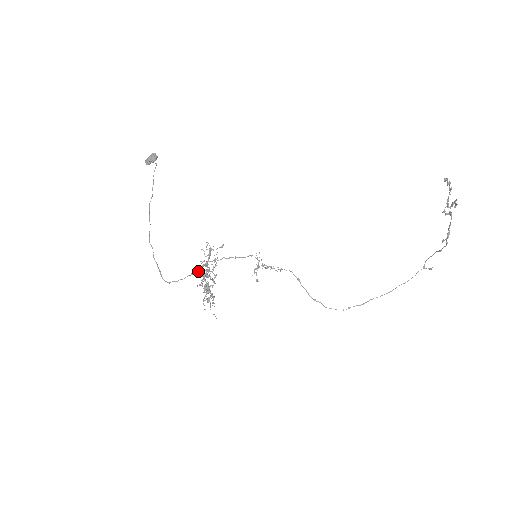
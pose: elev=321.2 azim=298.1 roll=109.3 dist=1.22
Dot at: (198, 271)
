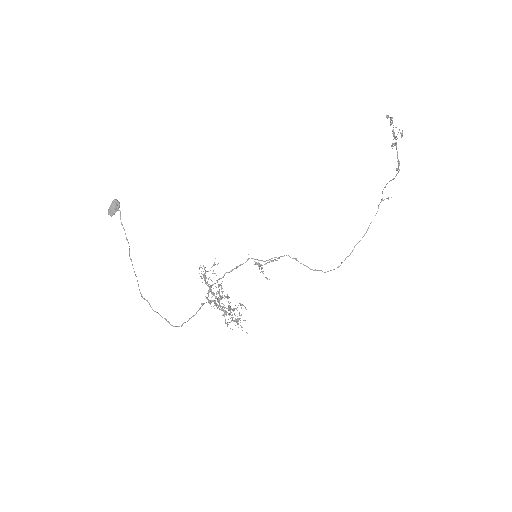
Dot at: (207, 299)
